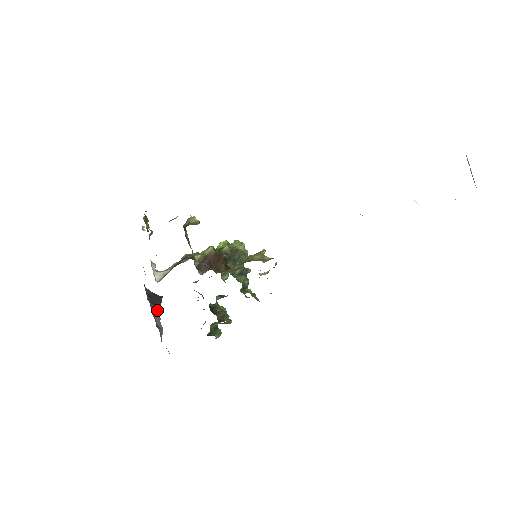
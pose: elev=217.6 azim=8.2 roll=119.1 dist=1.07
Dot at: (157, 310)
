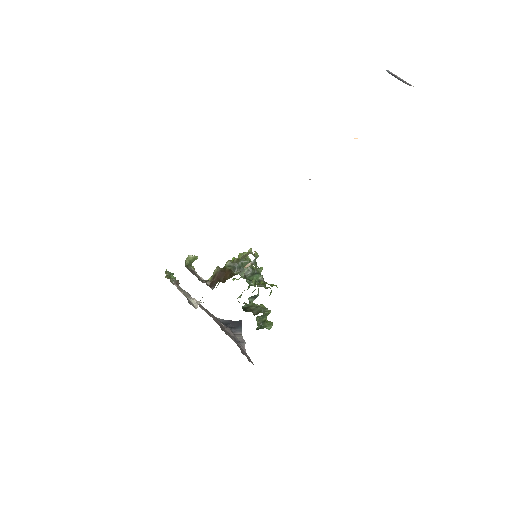
Dot at: (238, 331)
